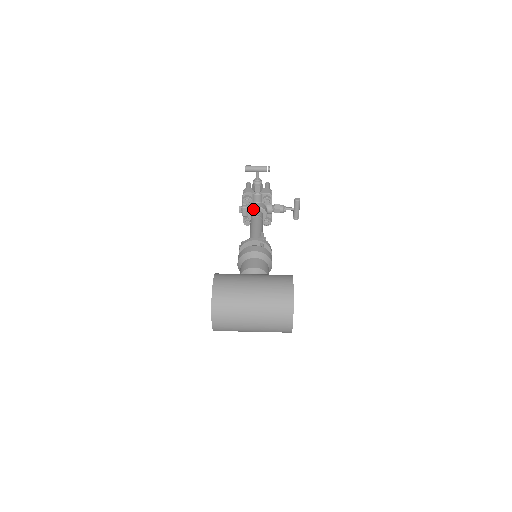
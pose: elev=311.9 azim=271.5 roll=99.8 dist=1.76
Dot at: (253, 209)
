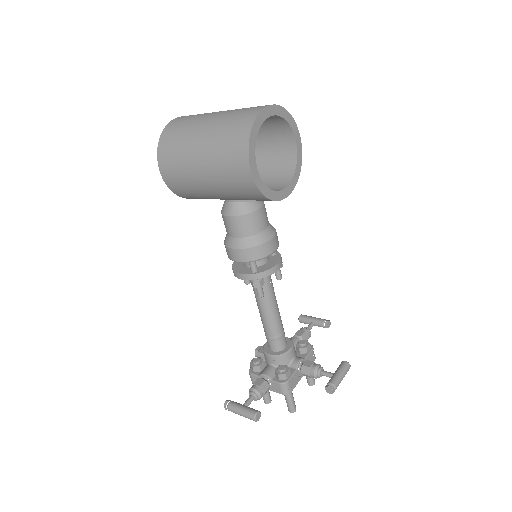
Dot at: occluded
